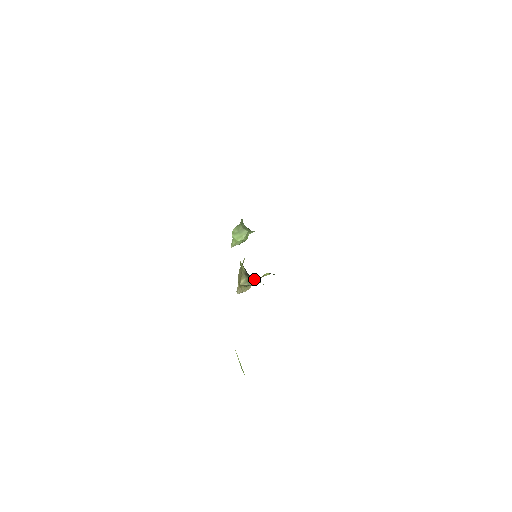
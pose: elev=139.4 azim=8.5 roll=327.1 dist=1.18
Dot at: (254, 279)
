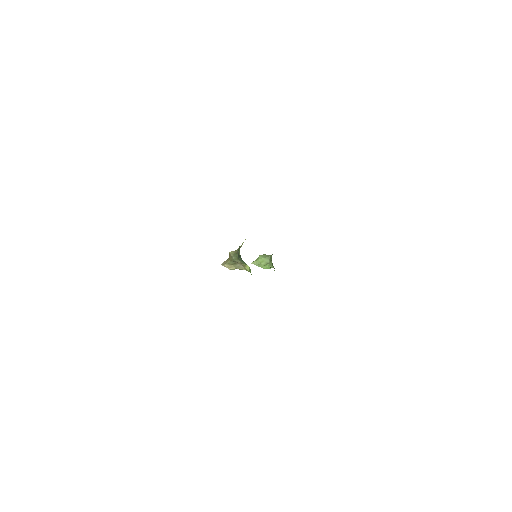
Dot at: occluded
